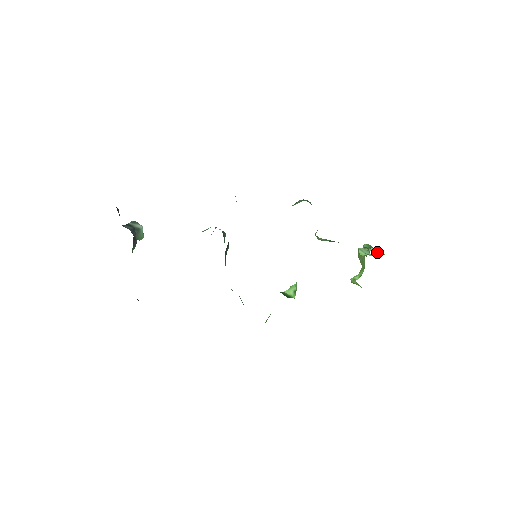
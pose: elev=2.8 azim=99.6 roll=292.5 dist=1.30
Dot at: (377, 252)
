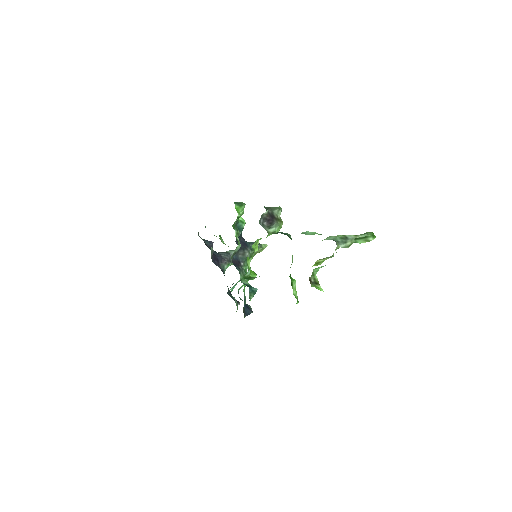
Dot at: occluded
